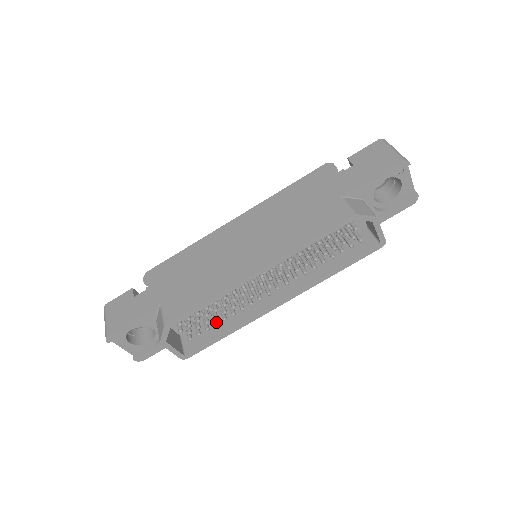
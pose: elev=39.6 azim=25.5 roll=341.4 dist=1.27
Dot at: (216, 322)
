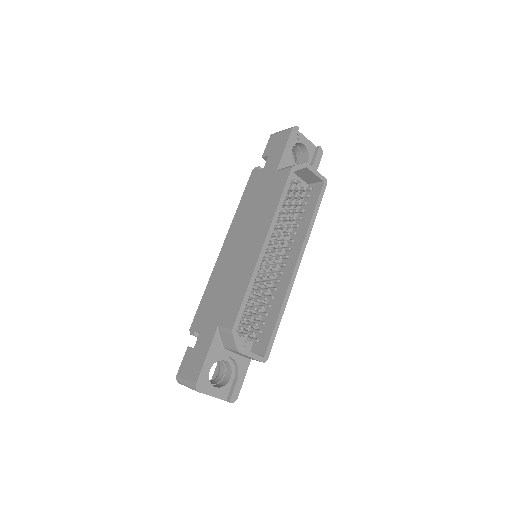
Dot at: (266, 313)
